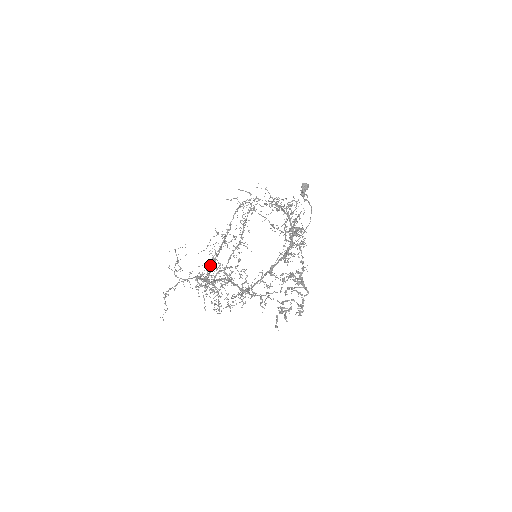
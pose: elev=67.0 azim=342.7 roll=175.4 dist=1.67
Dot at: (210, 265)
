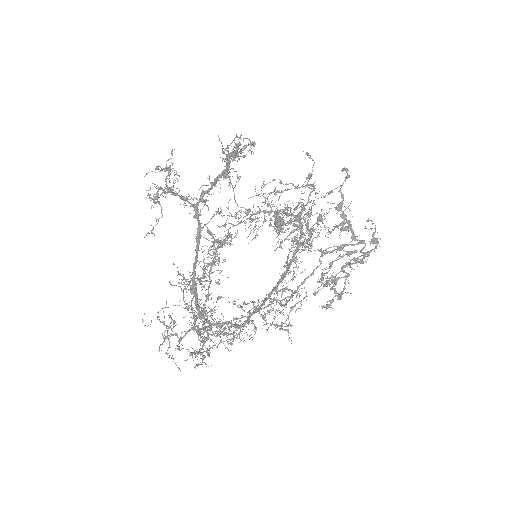
Dot at: occluded
